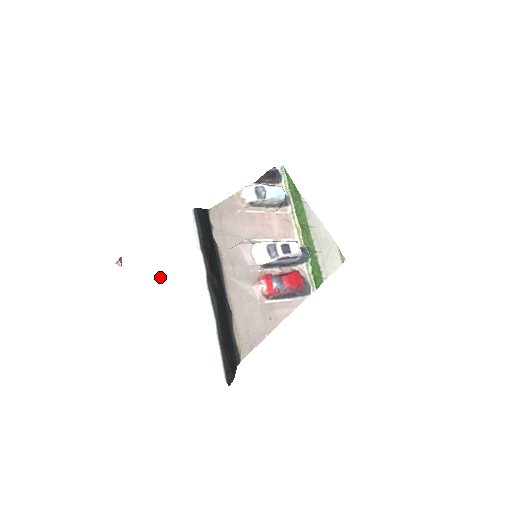
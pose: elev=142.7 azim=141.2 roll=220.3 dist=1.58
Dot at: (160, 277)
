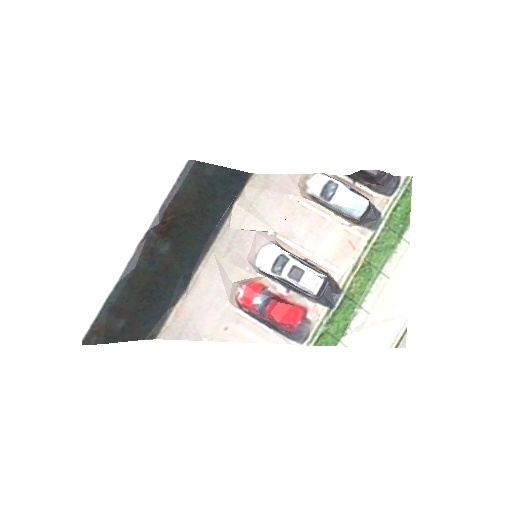
Dot at: (101, 205)
